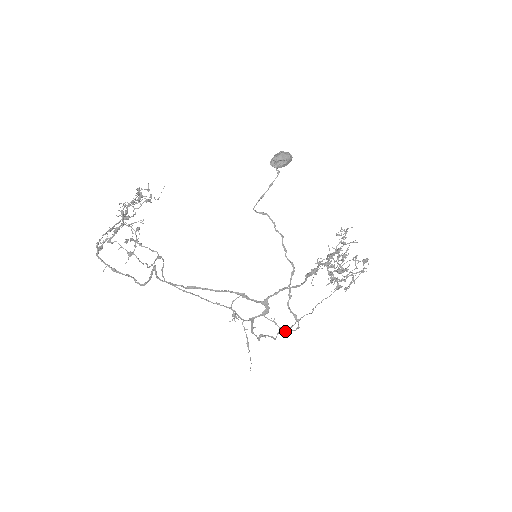
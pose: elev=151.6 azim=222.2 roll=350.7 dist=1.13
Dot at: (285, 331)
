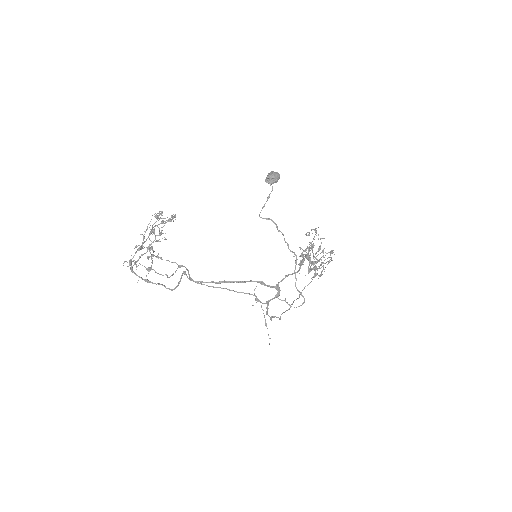
Dot at: (294, 307)
